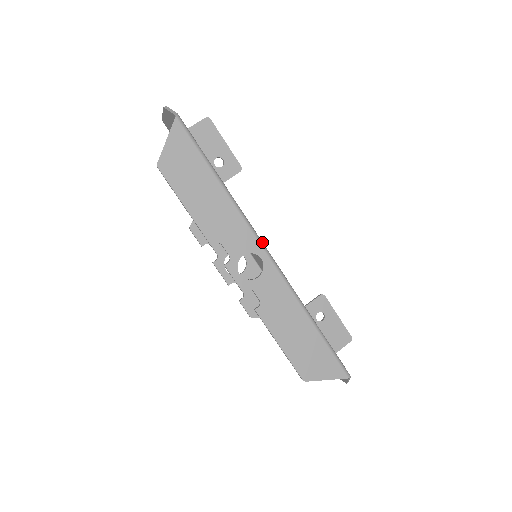
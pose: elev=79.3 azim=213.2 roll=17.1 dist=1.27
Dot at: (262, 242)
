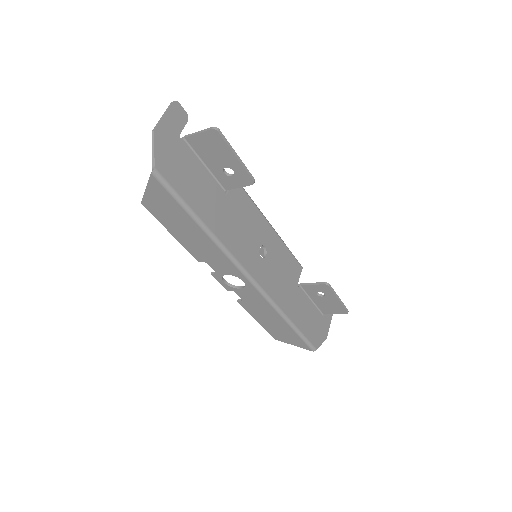
Dot at: (246, 272)
